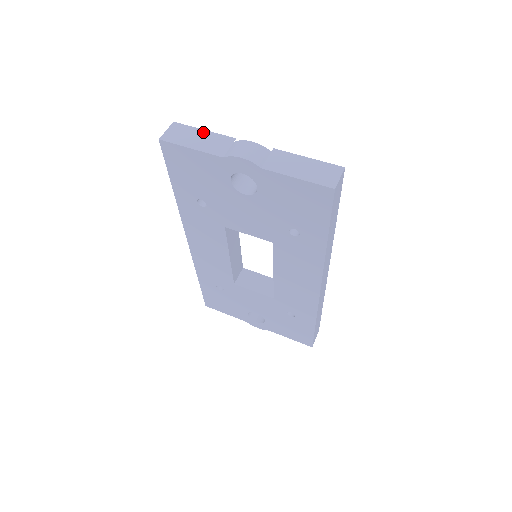
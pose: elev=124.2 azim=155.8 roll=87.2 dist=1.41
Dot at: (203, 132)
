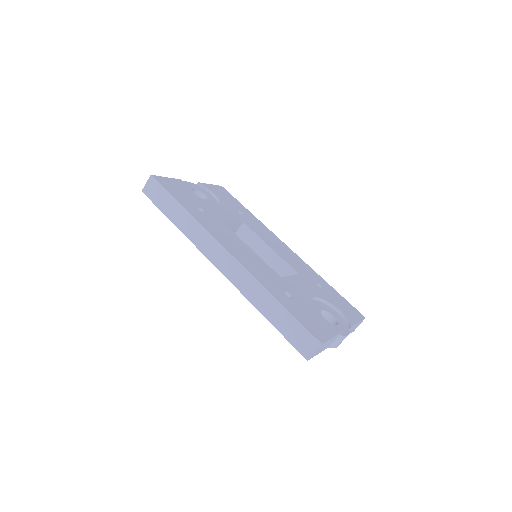
Dot at: occluded
